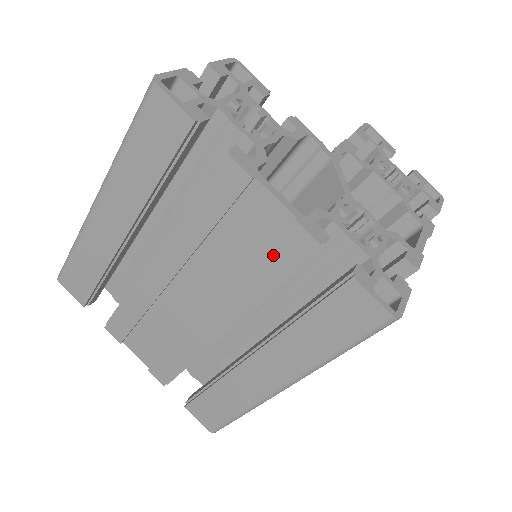
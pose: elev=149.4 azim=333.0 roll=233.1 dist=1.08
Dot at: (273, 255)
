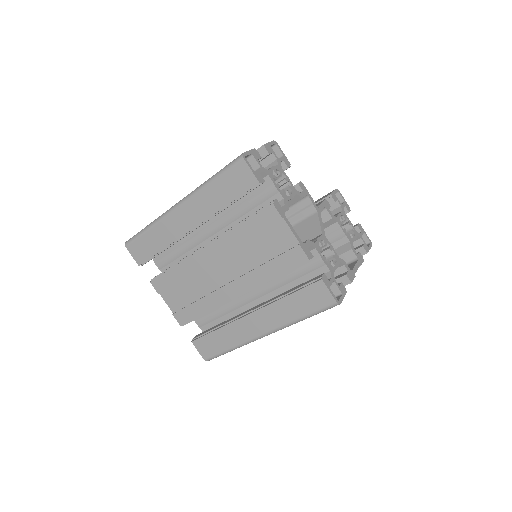
Dot at: (282, 260)
